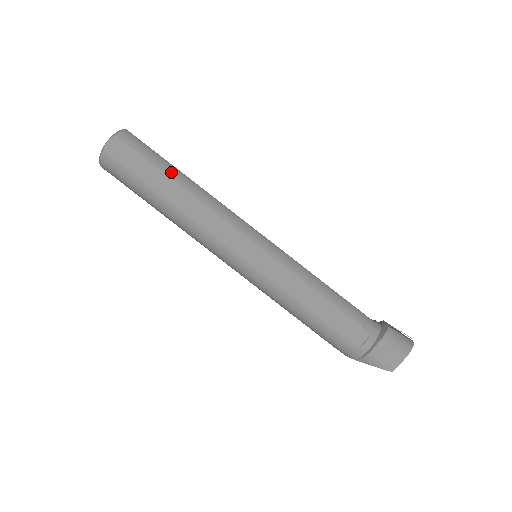
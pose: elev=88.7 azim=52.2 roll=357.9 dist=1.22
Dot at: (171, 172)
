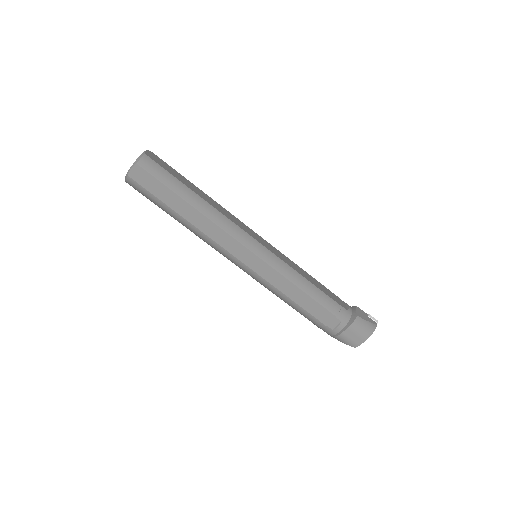
Dot at: (185, 194)
